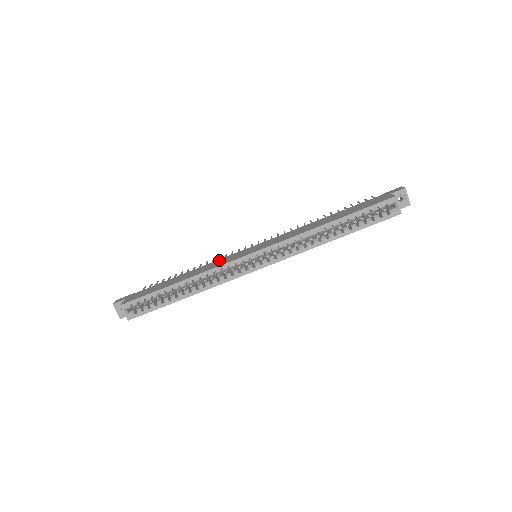
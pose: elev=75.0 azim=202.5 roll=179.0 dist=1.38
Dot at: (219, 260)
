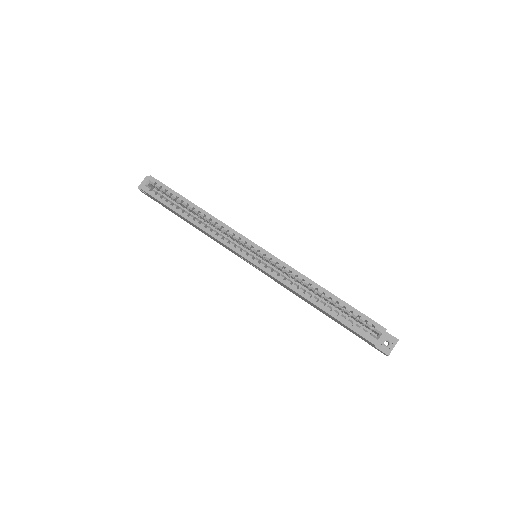
Dot at: occluded
